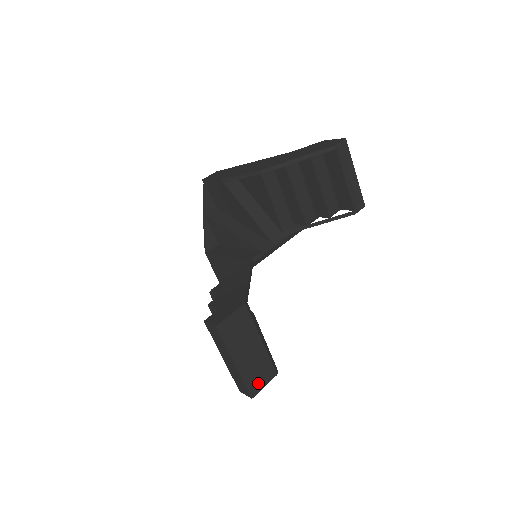
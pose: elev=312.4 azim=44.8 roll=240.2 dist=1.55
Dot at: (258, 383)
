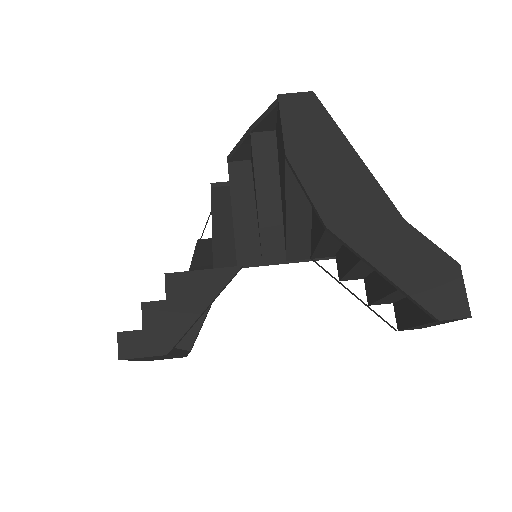
Dot at: (159, 359)
